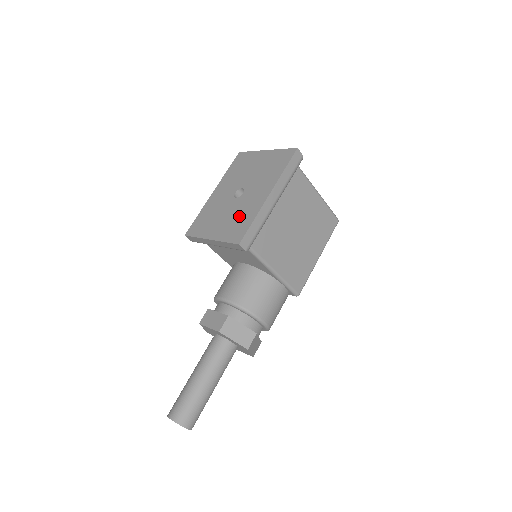
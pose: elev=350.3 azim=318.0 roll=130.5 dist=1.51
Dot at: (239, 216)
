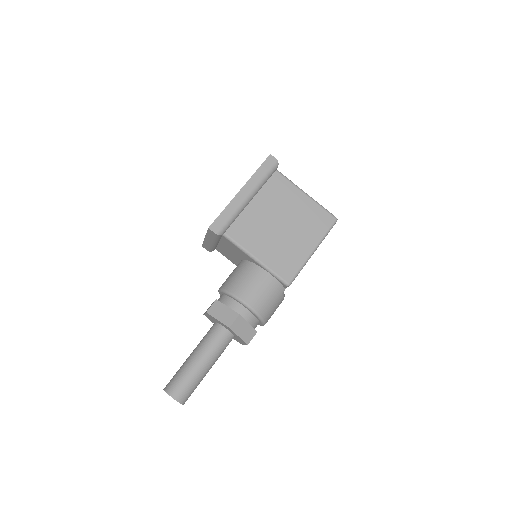
Dot at: occluded
